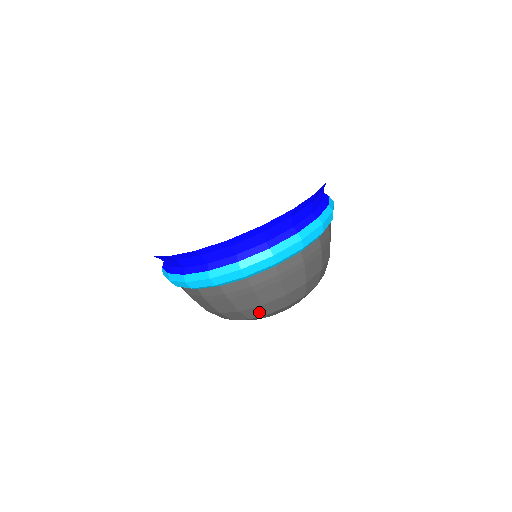
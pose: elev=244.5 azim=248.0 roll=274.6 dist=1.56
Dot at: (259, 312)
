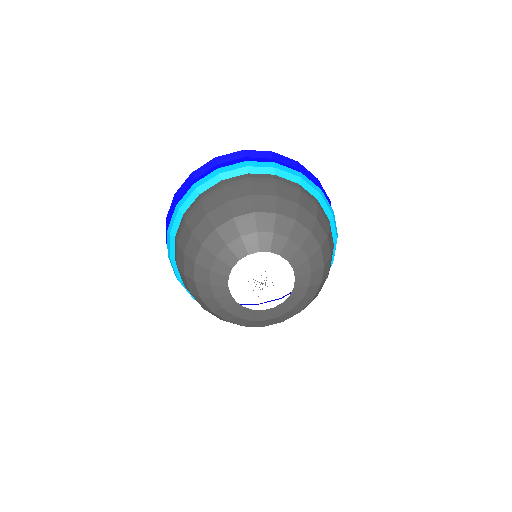
Dot at: (246, 207)
